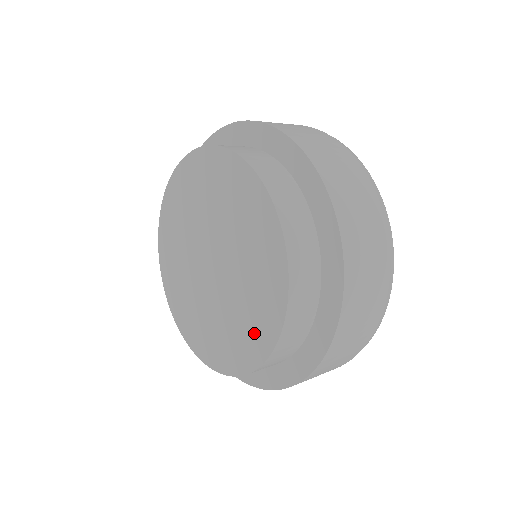
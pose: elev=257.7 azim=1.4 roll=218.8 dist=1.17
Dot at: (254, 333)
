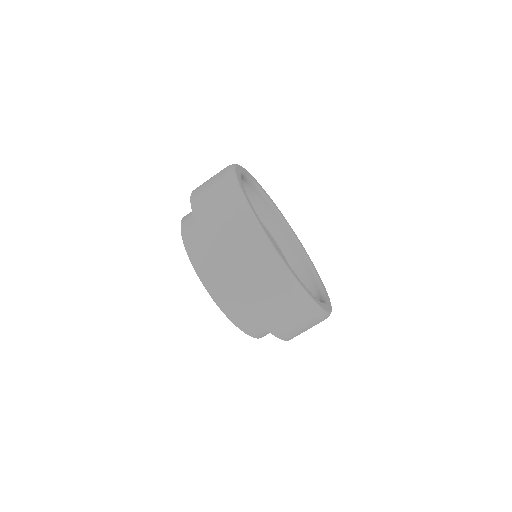
Dot at: occluded
